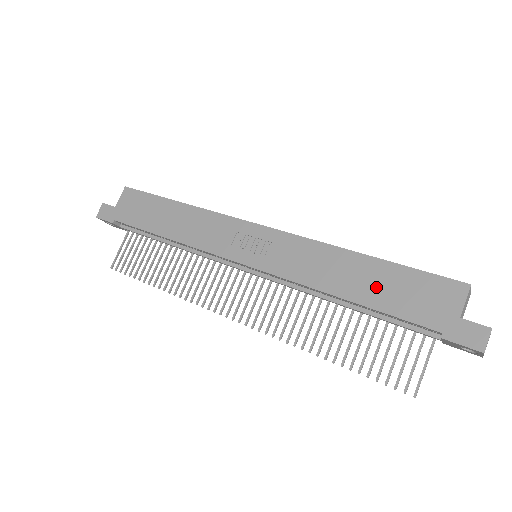
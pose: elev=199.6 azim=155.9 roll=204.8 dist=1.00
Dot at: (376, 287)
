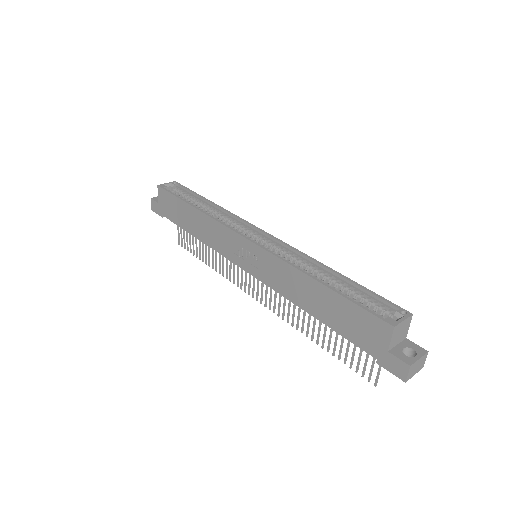
Dot at: (329, 311)
